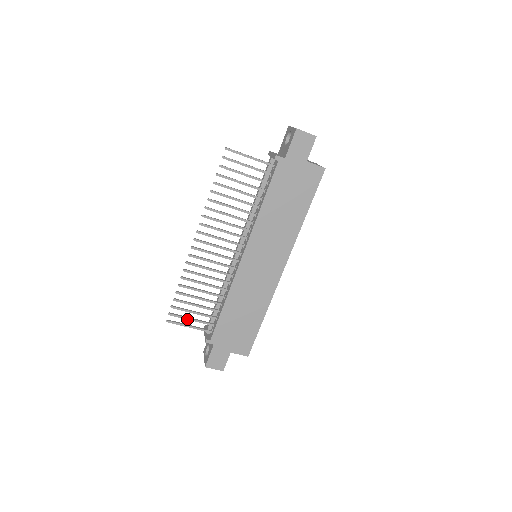
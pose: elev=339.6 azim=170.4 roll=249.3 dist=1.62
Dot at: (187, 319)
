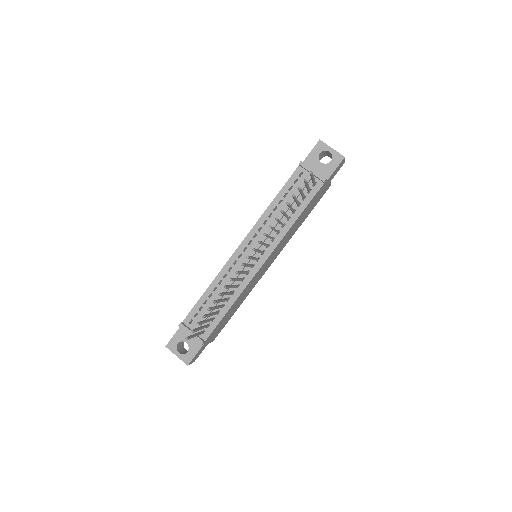
Dot at: occluded
